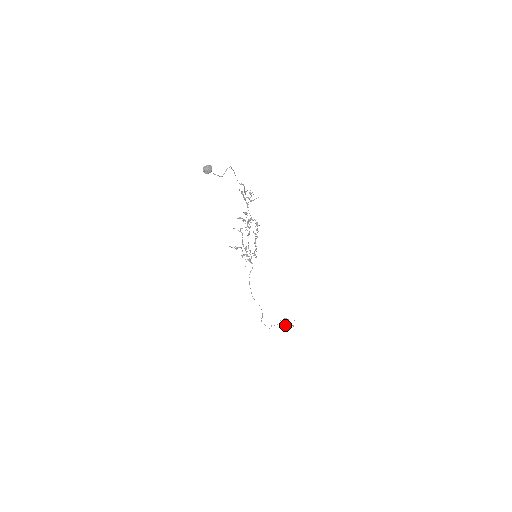
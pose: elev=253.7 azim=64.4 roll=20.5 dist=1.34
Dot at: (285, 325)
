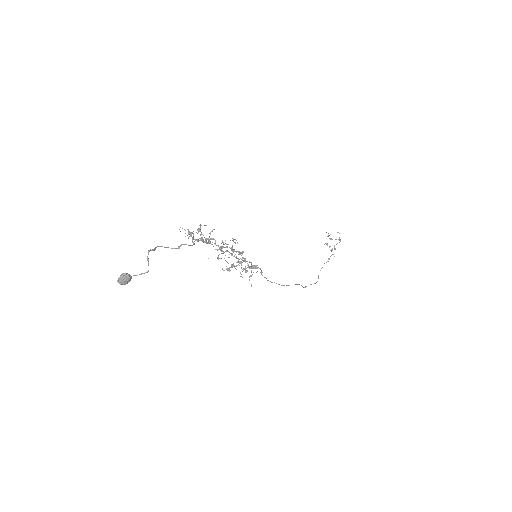
Dot at: occluded
